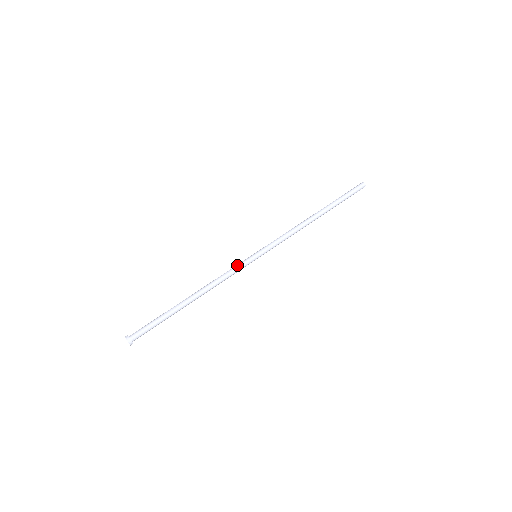
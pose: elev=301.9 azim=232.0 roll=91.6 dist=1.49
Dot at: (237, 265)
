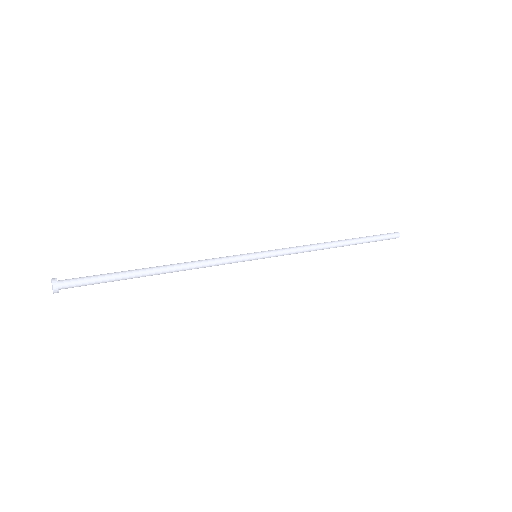
Dot at: occluded
